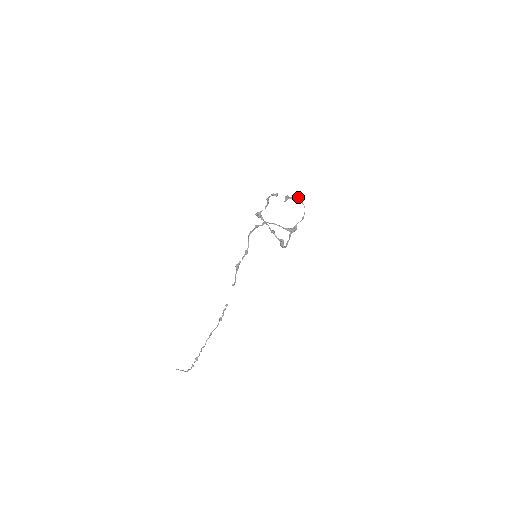
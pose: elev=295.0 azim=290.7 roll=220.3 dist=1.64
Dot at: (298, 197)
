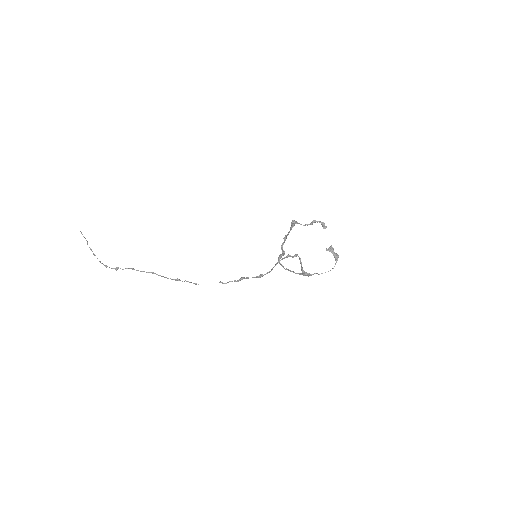
Dot at: occluded
